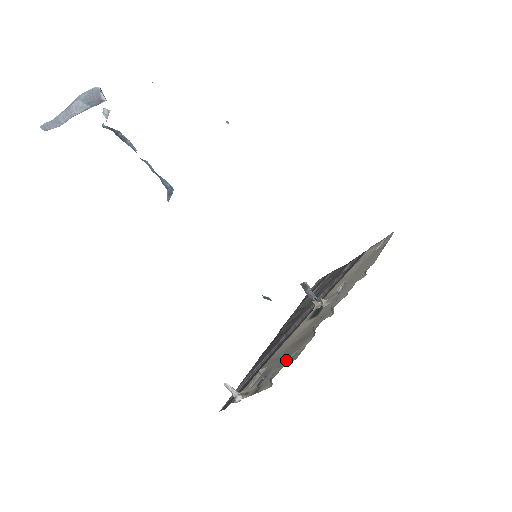
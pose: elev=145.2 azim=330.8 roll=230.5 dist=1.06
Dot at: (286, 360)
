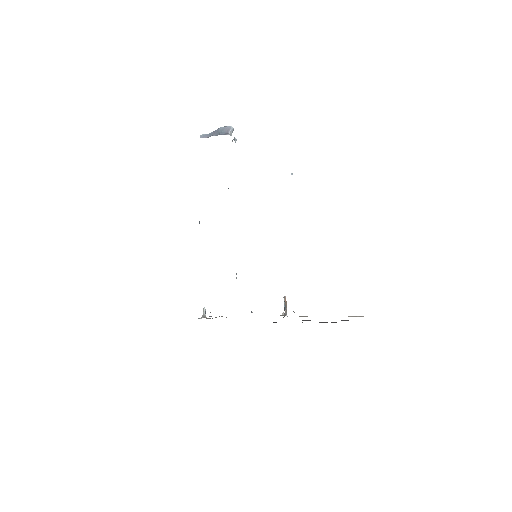
Dot at: occluded
